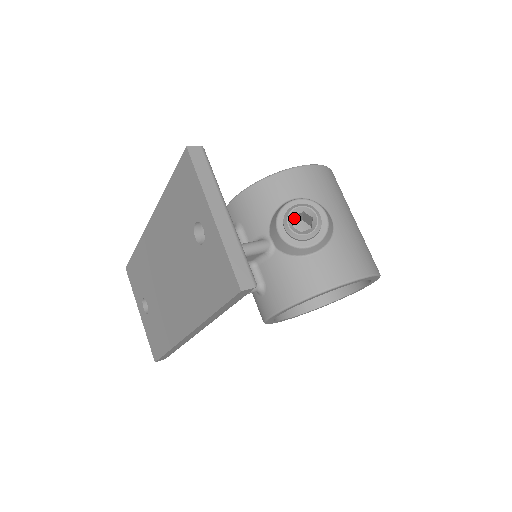
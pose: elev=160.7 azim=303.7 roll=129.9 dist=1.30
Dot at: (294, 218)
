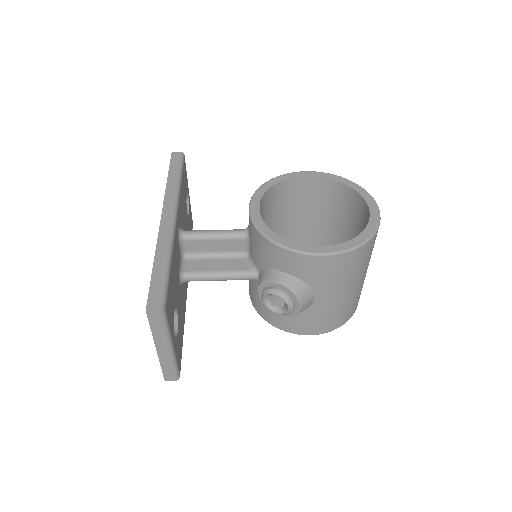
Dot at: occluded
